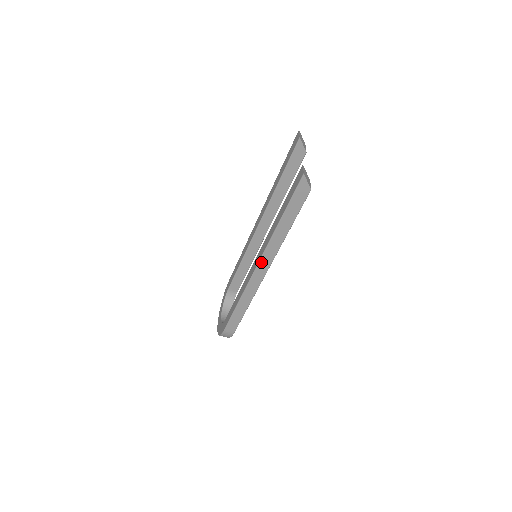
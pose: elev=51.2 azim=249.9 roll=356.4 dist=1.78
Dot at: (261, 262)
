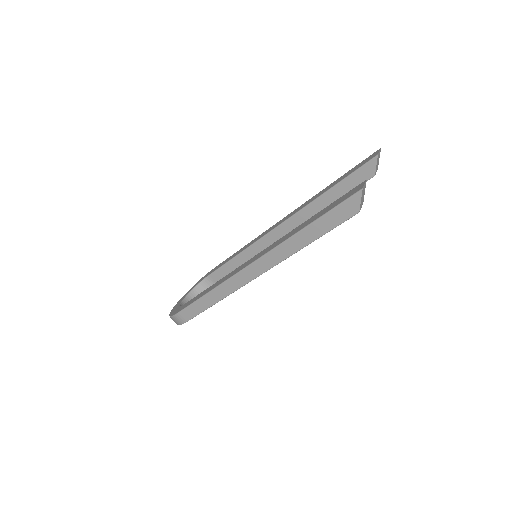
Dot at: (257, 262)
